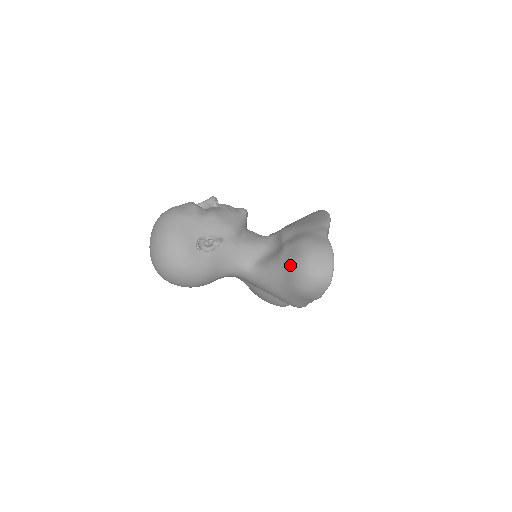
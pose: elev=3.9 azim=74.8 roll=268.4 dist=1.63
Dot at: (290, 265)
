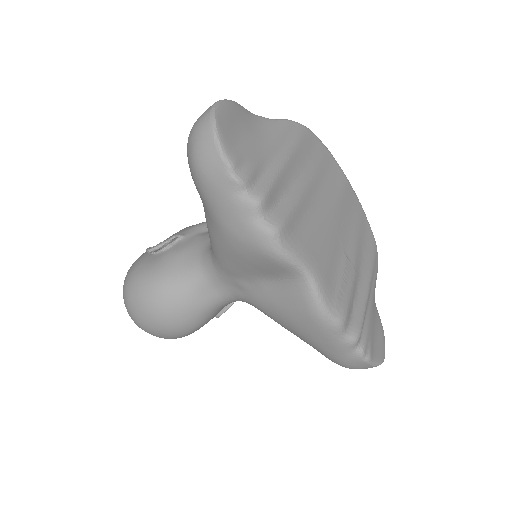
Dot at: occluded
